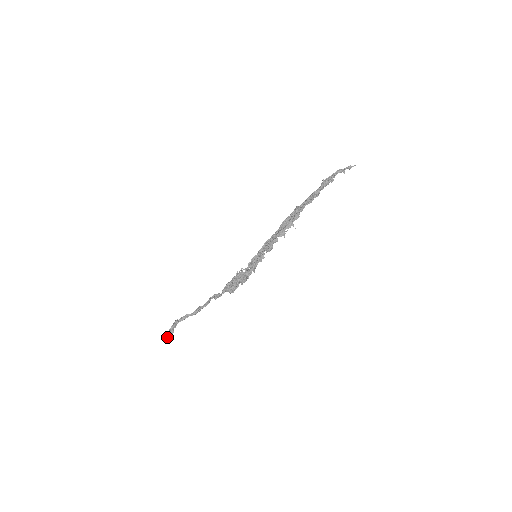
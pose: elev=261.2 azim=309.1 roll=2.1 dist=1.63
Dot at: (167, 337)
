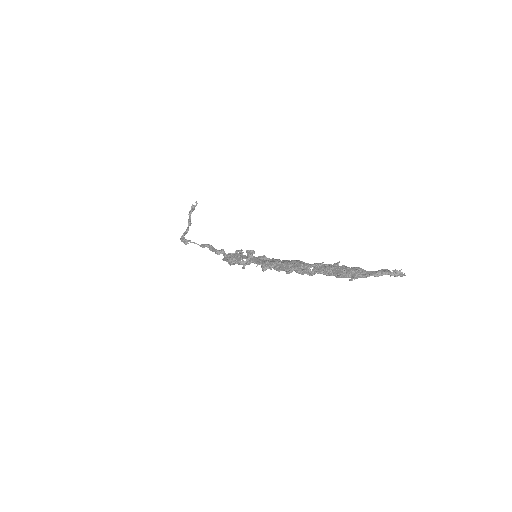
Dot at: (182, 238)
